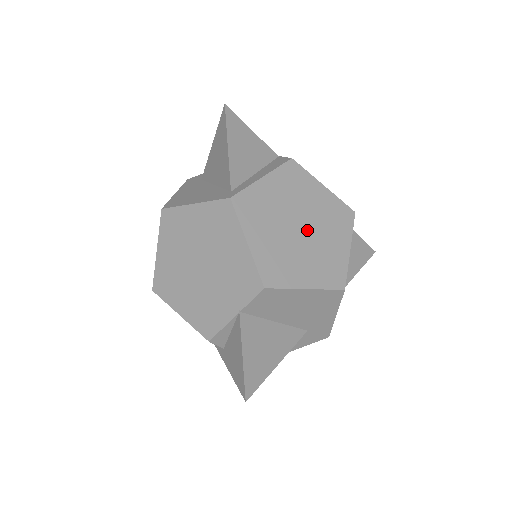
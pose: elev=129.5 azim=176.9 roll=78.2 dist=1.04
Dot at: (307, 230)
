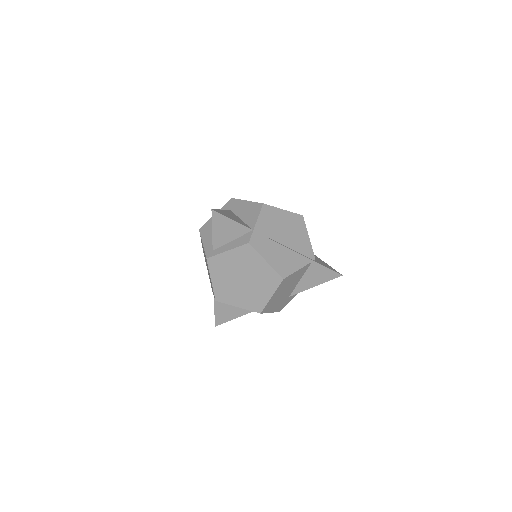
Dot at: (247, 282)
